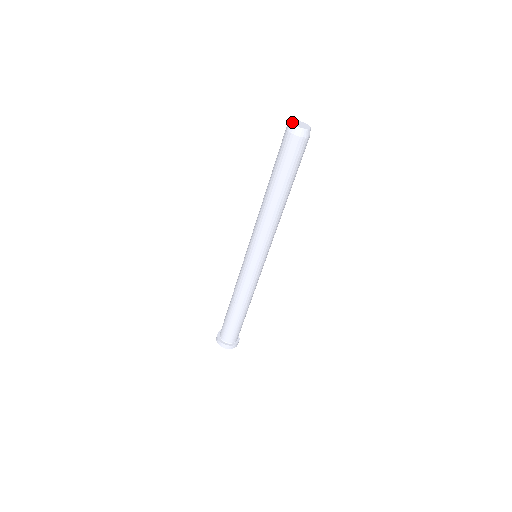
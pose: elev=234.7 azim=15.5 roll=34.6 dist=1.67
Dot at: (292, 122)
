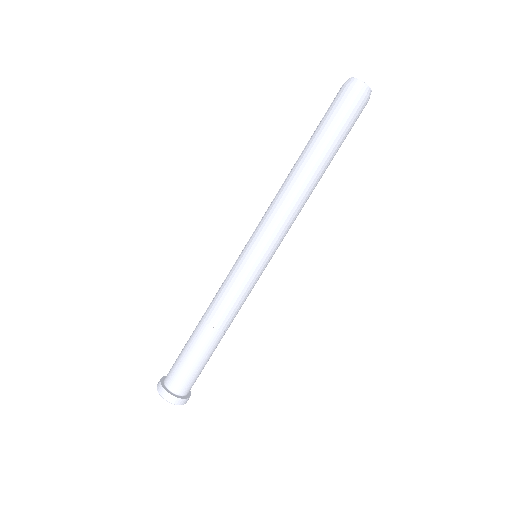
Dot at: occluded
